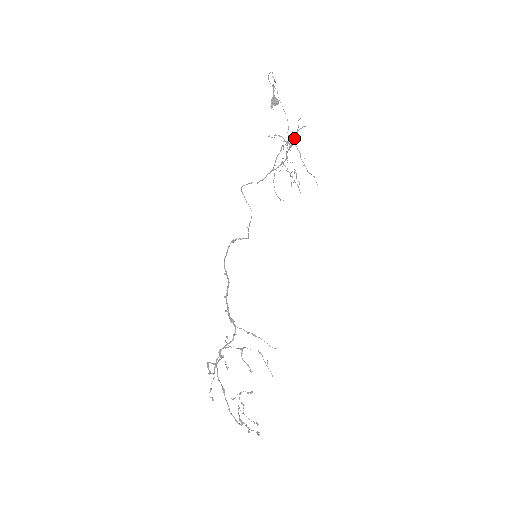
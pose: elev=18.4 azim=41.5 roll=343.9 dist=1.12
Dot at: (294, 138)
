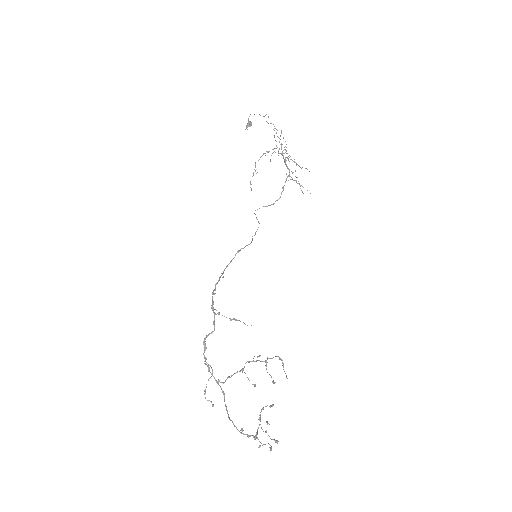
Dot at: (281, 146)
